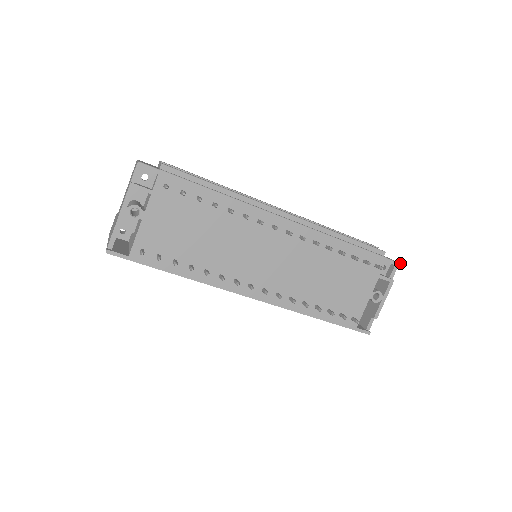
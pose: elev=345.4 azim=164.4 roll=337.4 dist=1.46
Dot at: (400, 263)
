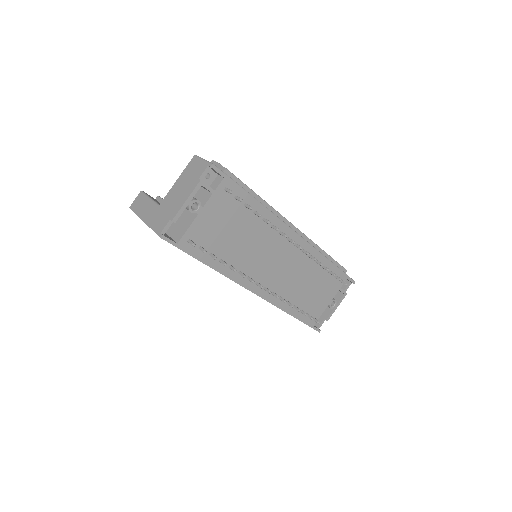
Dot at: occluded
